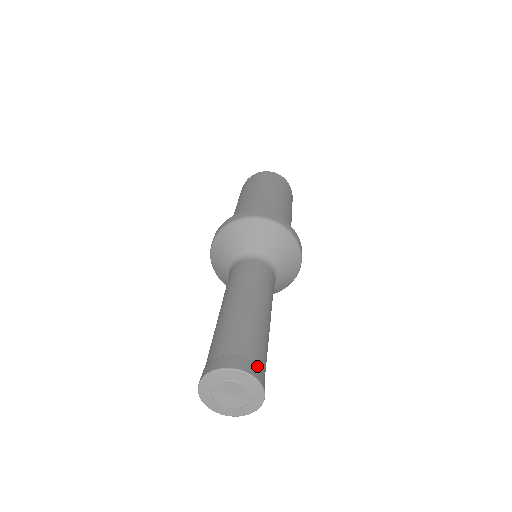
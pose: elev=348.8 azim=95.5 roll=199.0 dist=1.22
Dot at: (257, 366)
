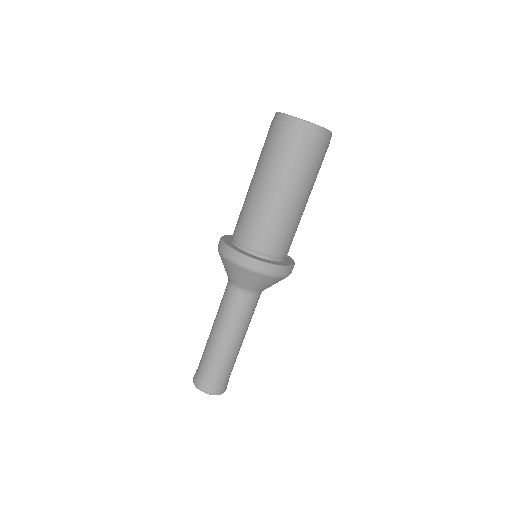
Dot at: (210, 385)
